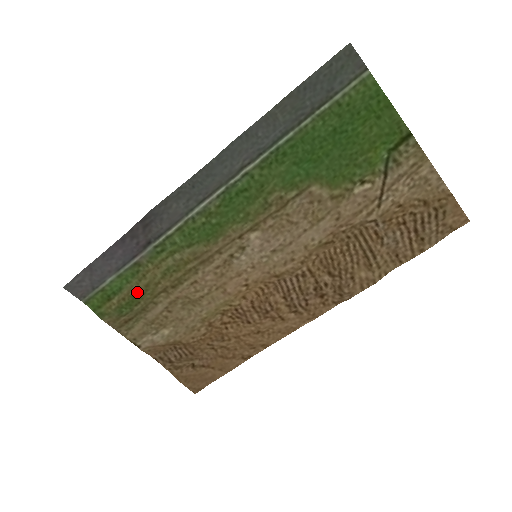
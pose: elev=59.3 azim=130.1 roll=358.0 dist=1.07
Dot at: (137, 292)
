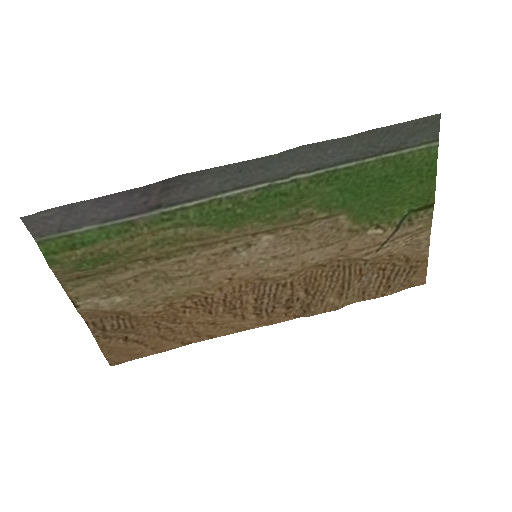
Dot at: (113, 251)
